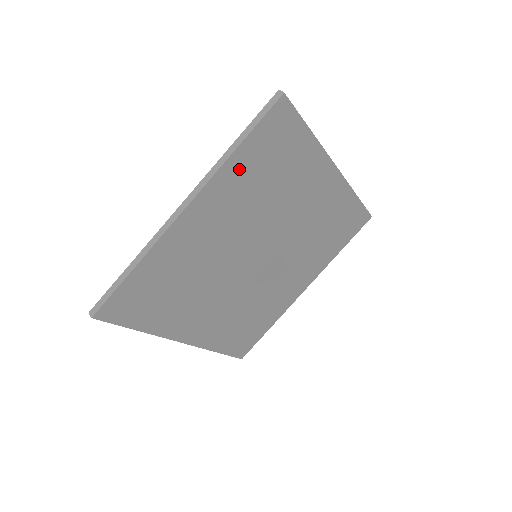
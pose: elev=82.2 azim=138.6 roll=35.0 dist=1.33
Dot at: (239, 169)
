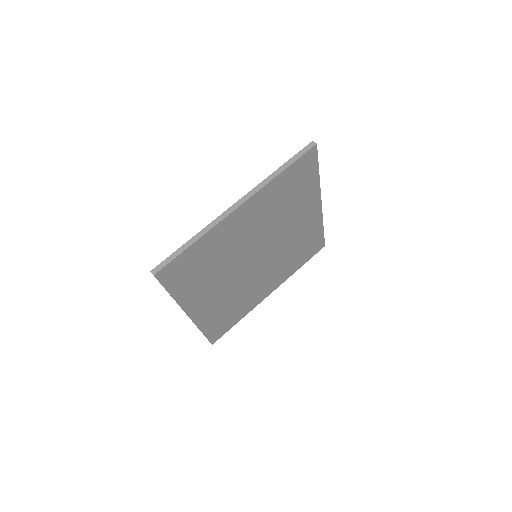
Dot at: (186, 291)
